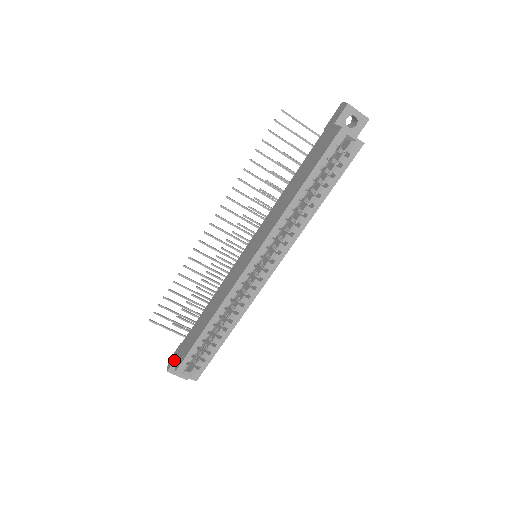
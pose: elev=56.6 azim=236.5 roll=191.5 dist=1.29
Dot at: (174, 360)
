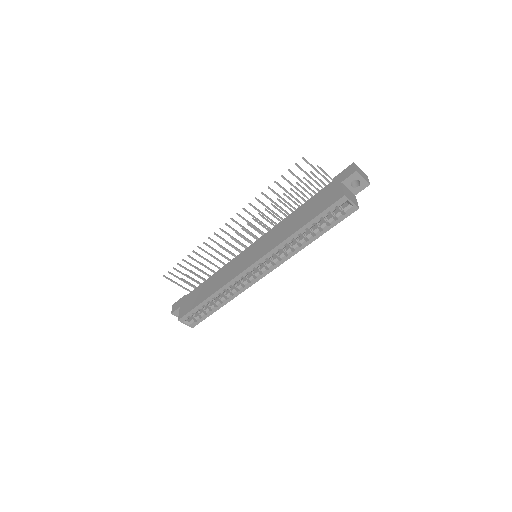
Dot at: (178, 308)
